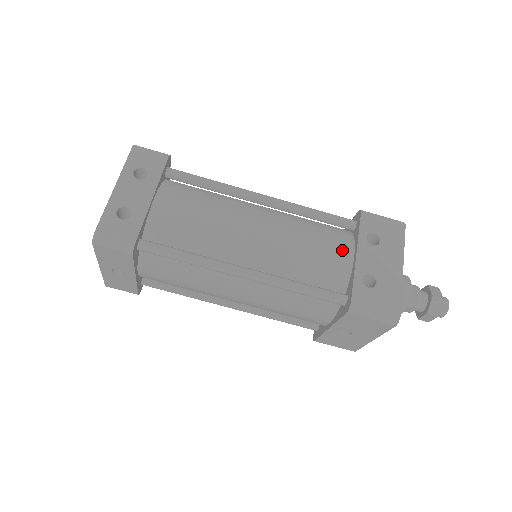
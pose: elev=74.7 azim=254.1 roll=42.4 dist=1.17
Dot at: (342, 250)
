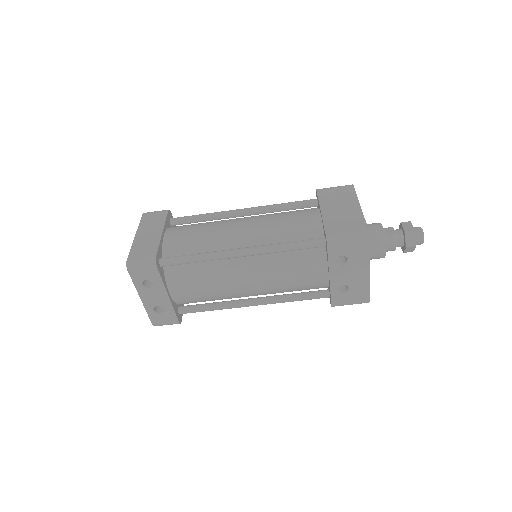
Dot at: (318, 273)
